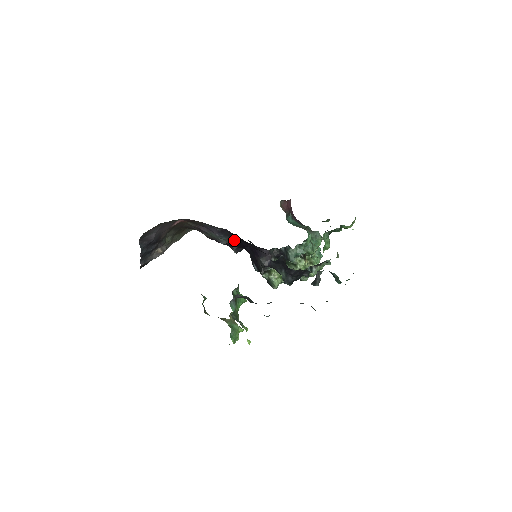
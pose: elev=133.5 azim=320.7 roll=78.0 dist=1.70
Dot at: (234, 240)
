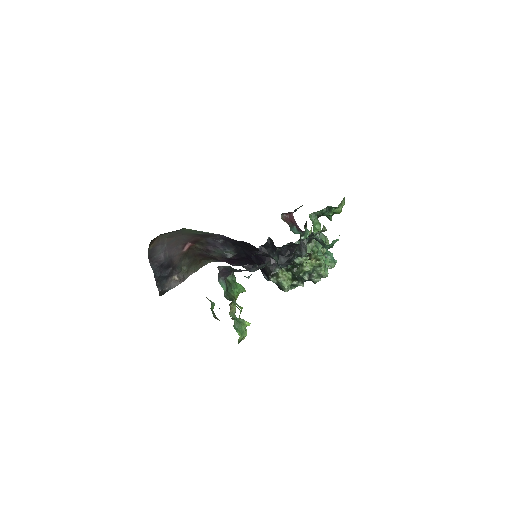
Dot at: (238, 251)
